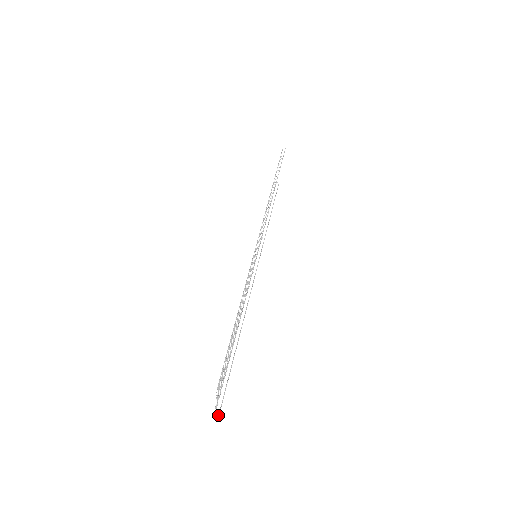
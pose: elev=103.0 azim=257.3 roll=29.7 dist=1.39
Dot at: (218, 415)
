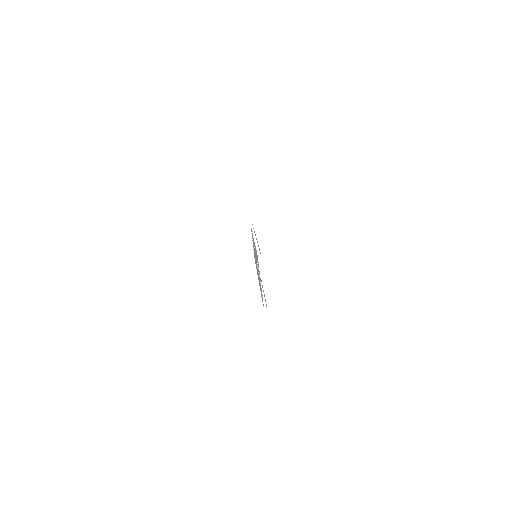
Dot at: occluded
